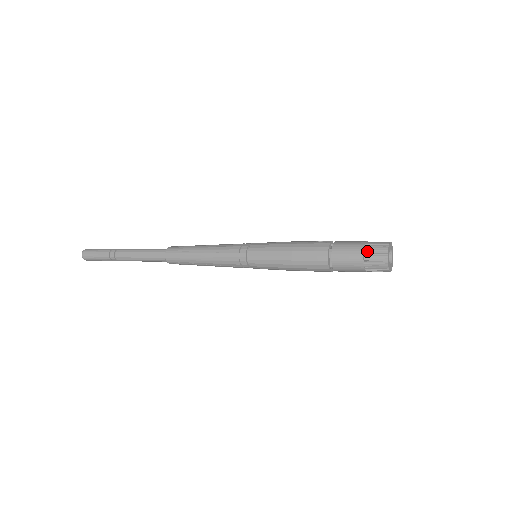
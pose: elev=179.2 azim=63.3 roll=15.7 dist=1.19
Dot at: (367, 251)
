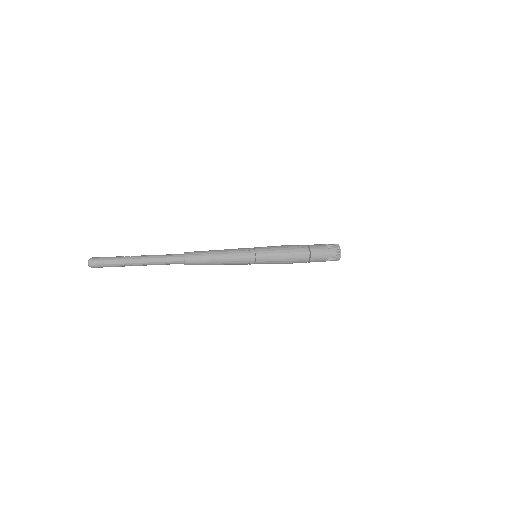
Dot at: (330, 253)
